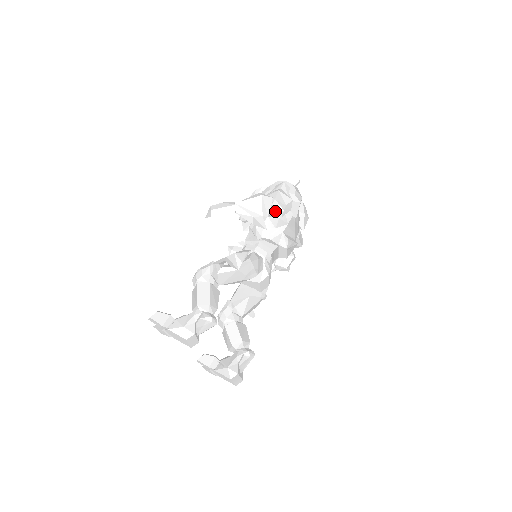
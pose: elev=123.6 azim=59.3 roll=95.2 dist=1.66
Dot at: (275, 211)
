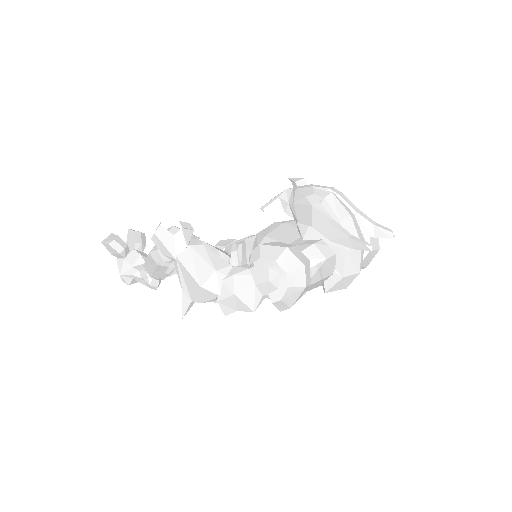
Dot at: occluded
